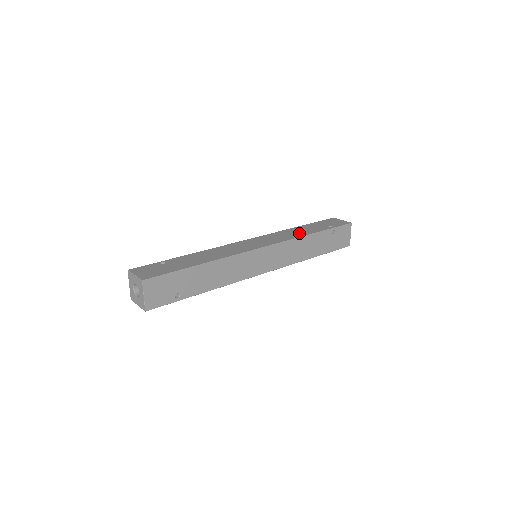
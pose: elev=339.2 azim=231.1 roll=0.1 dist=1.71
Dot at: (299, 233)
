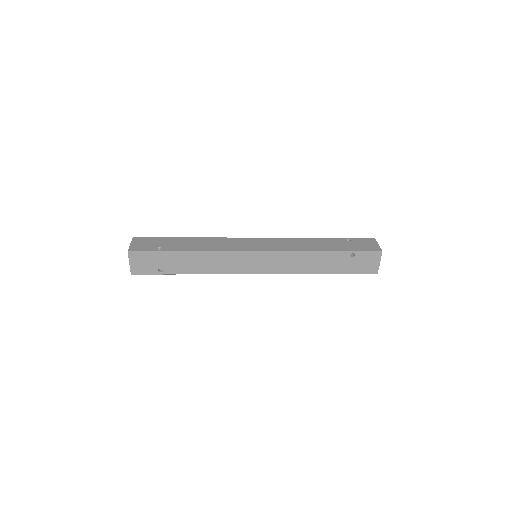
Dot at: occluded
